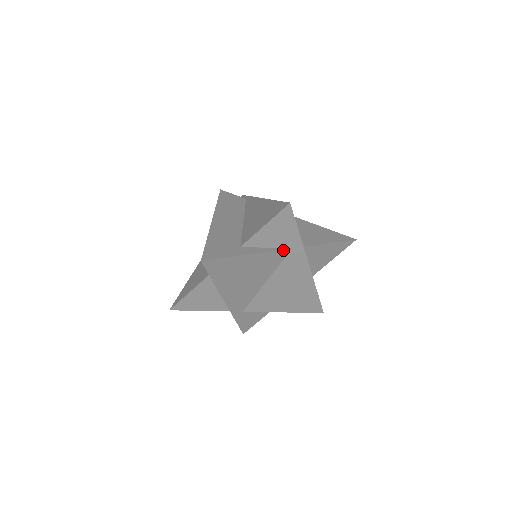
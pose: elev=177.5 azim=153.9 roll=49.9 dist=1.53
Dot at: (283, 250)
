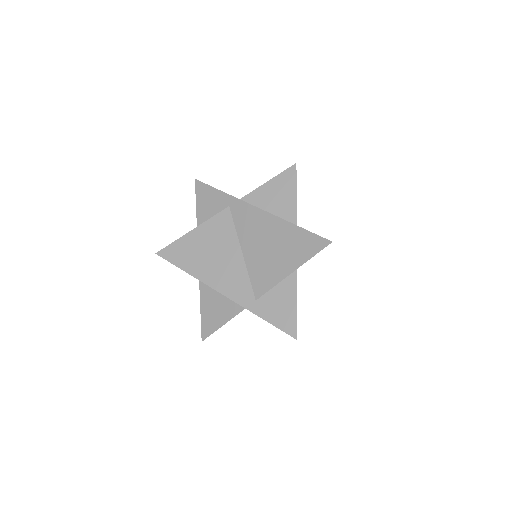
Dot at: (222, 212)
